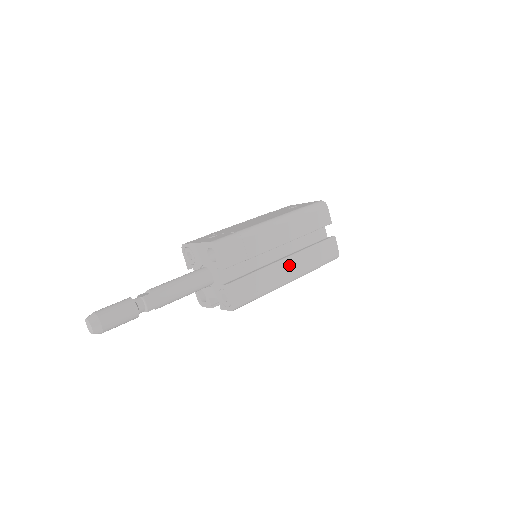
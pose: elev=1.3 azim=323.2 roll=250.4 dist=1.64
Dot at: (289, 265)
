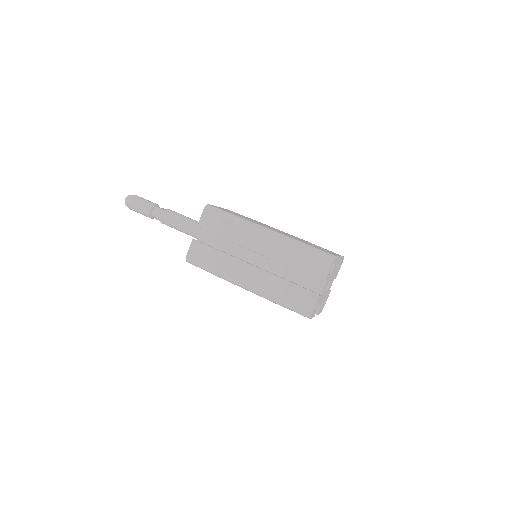
Dot at: (250, 273)
